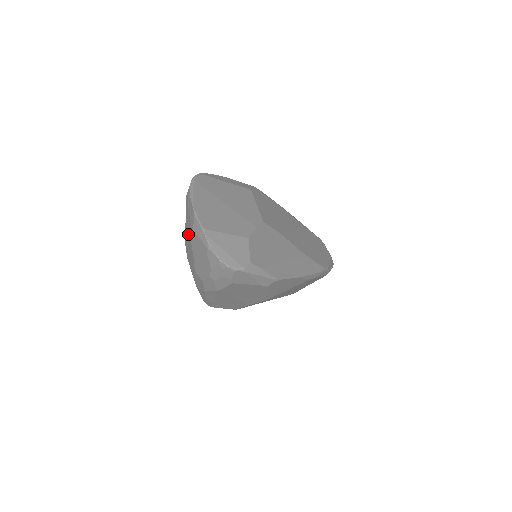
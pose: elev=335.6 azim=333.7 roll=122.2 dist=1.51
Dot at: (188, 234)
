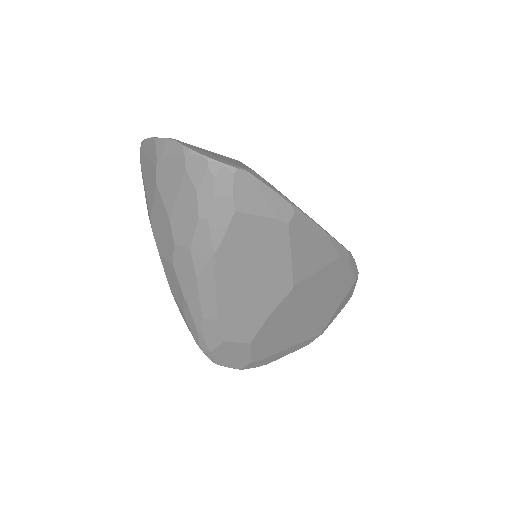
Dot at: (152, 190)
